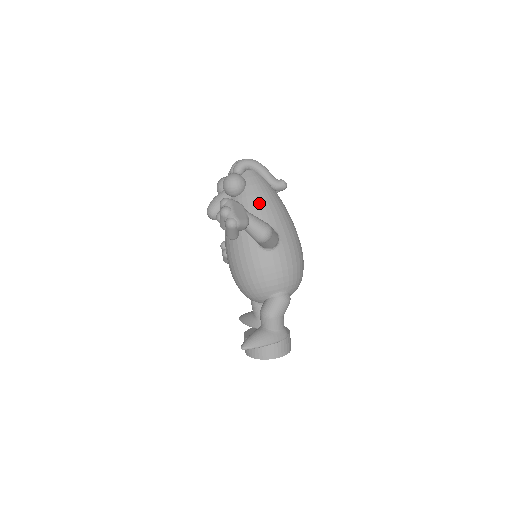
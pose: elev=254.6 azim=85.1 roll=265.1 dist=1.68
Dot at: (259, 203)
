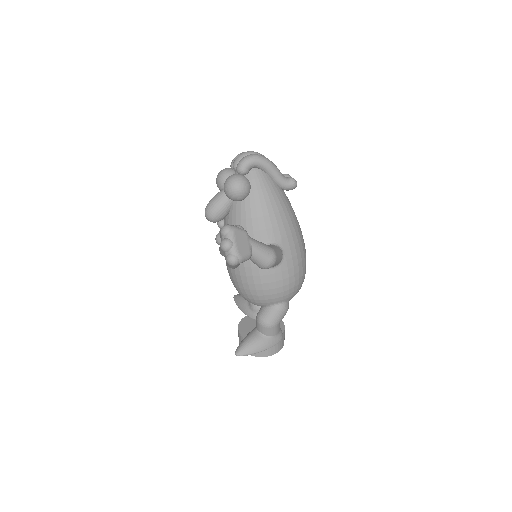
Dot at: (264, 214)
